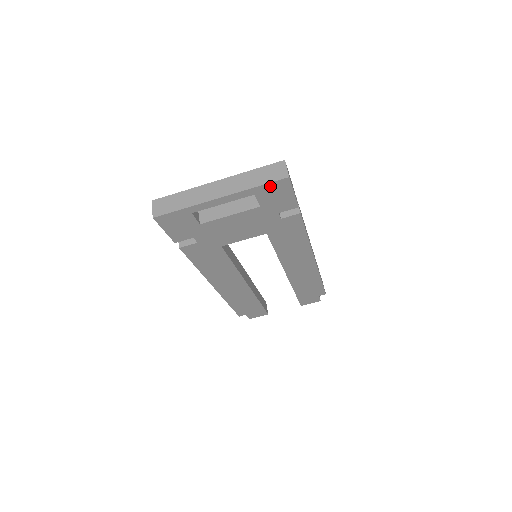
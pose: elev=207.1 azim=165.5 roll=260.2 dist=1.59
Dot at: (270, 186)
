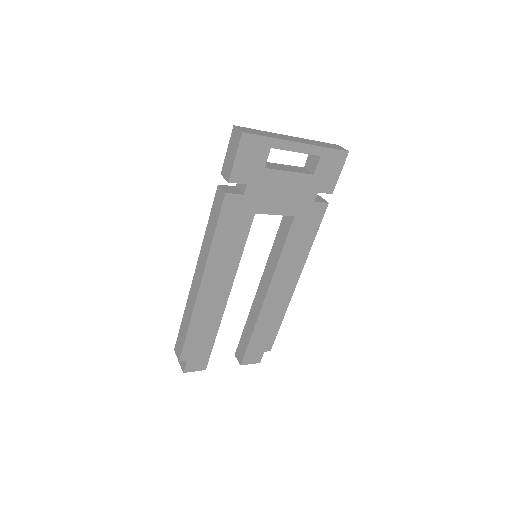
Dot at: (334, 153)
